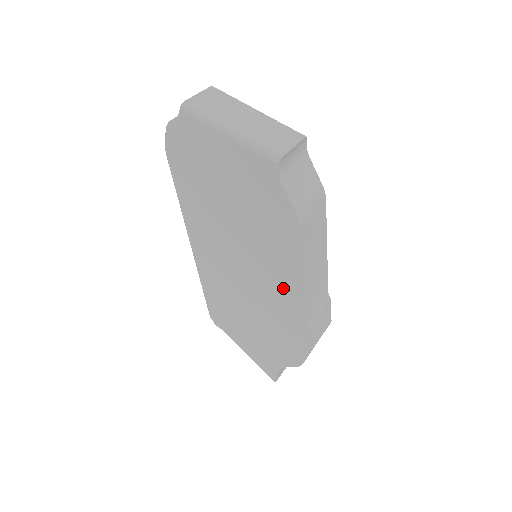
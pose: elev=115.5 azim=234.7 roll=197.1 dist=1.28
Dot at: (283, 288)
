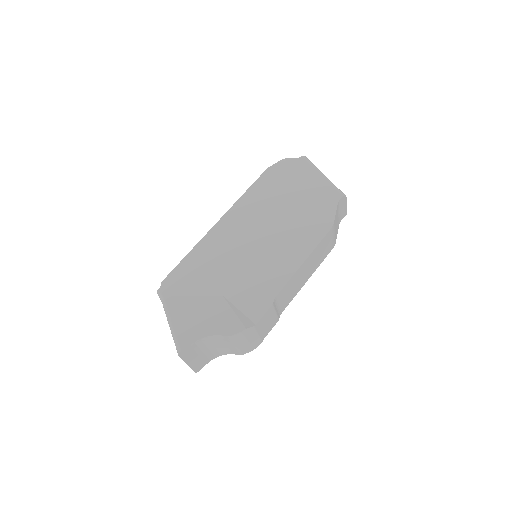
Dot at: (277, 267)
